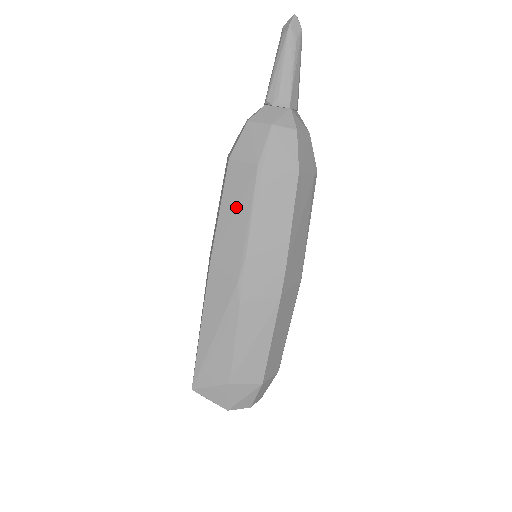
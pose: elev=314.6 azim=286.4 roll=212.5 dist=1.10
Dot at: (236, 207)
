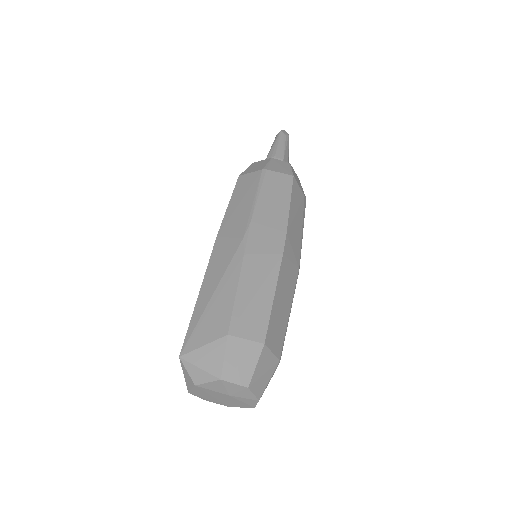
Dot at: (244, 196)
